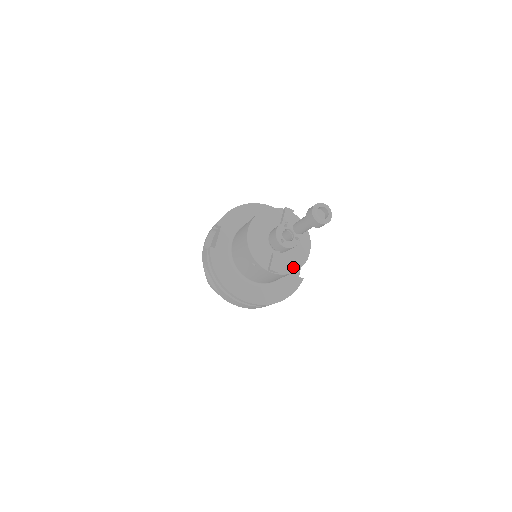
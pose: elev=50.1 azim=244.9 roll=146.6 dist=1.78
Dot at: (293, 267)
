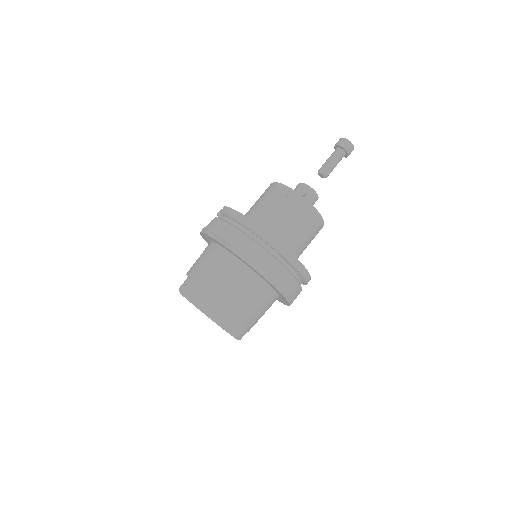
Dot at: occluded
